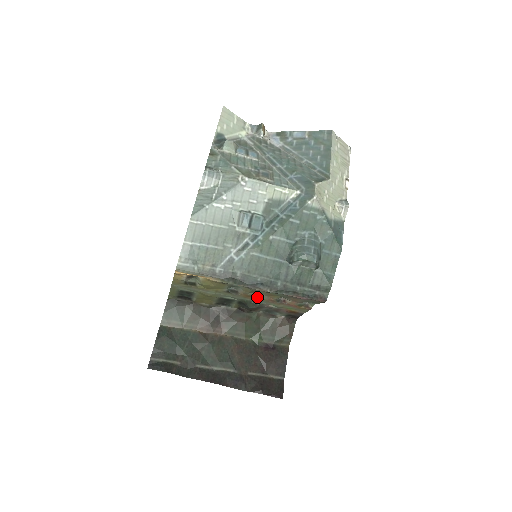
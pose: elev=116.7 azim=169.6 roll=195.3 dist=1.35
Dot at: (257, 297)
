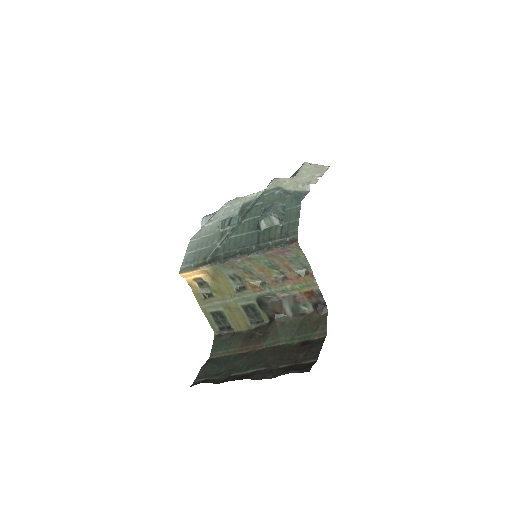
Dot at: (263, 285)
